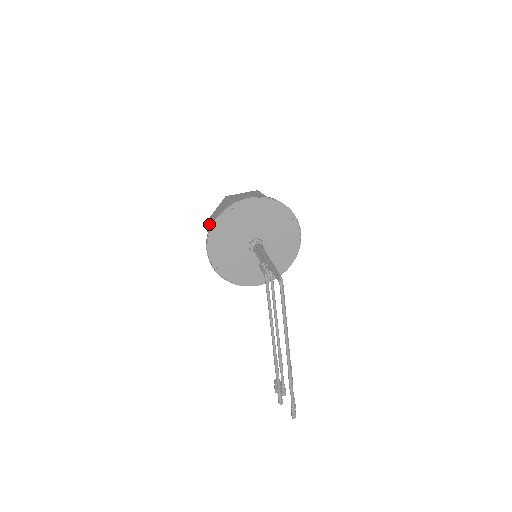
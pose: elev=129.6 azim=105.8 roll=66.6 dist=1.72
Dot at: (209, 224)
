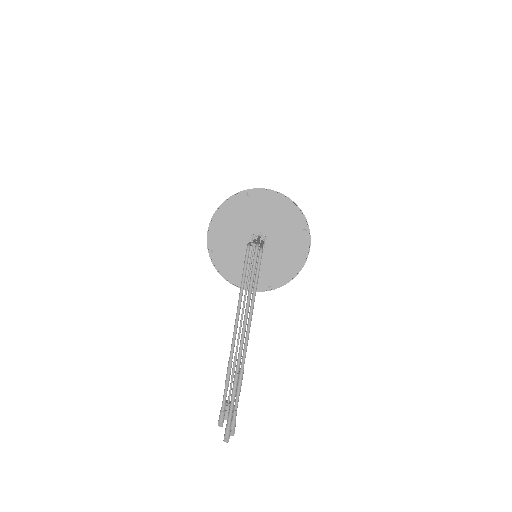
Dot at: occluded
